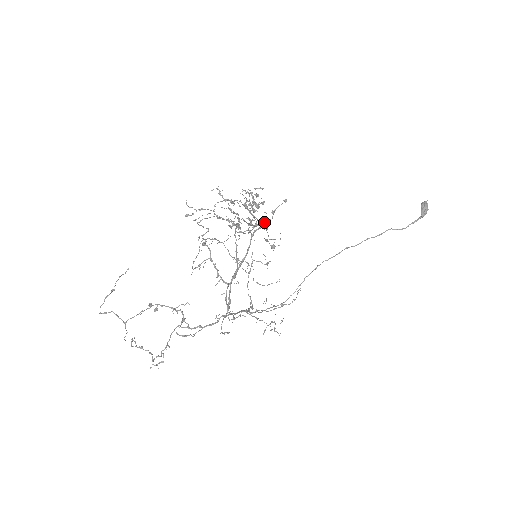
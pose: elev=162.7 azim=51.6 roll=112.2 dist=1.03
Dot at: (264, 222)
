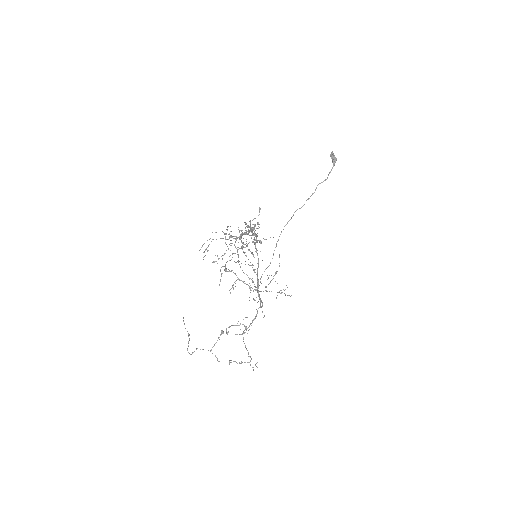
Dot at: (254, 233)
